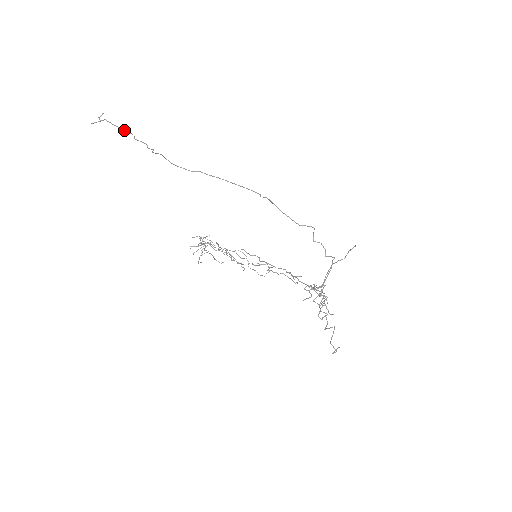
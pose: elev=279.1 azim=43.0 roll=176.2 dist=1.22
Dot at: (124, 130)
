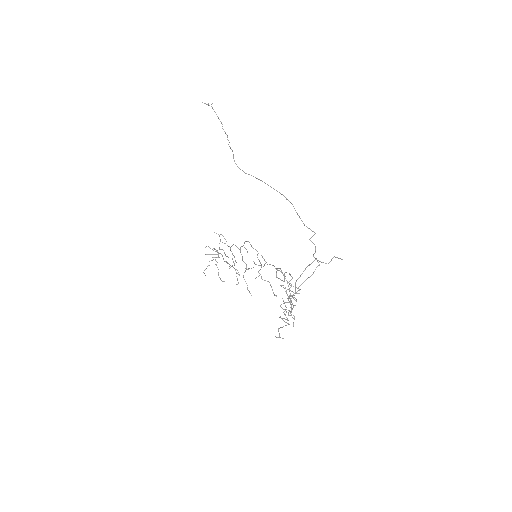
Dot at: (219, 119)
